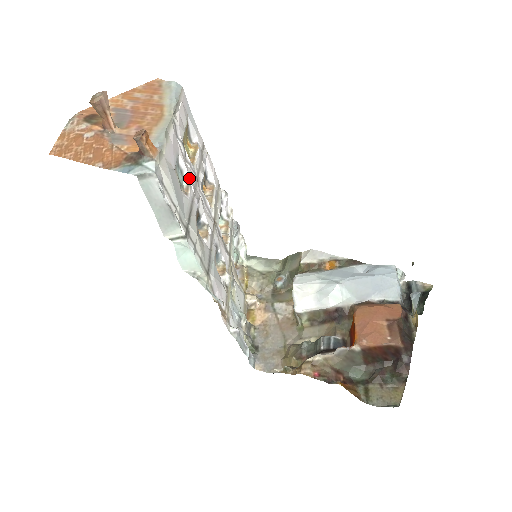
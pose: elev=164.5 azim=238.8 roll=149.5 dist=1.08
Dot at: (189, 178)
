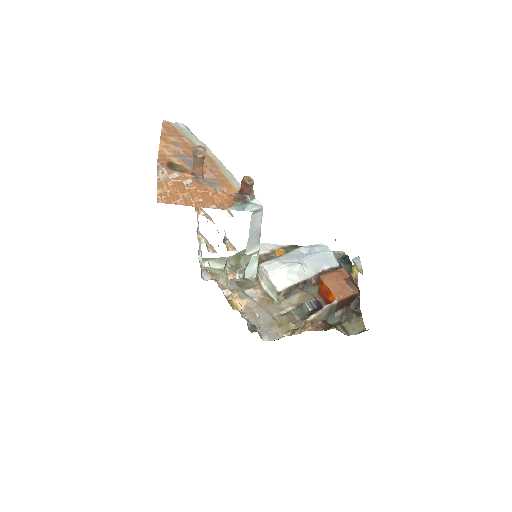
Dot at: occluded
